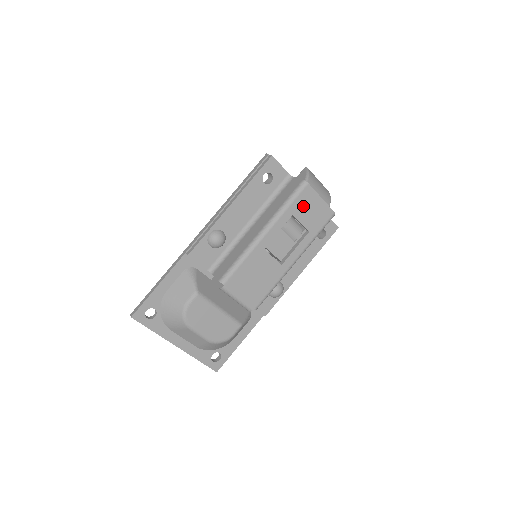
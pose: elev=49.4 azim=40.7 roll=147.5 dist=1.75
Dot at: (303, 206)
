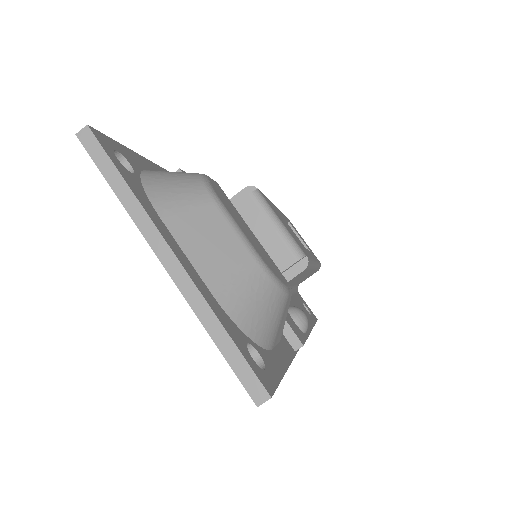
Dot at: occluded
